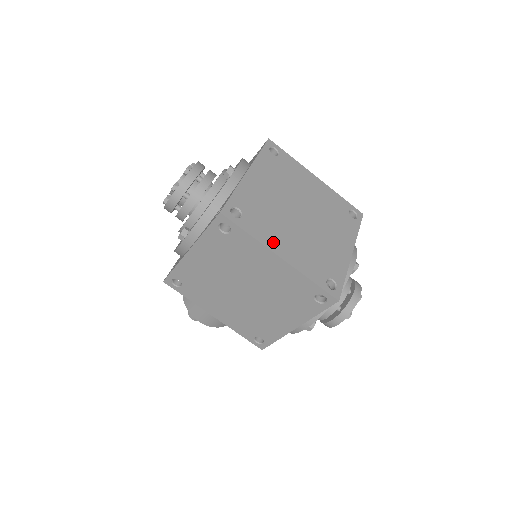
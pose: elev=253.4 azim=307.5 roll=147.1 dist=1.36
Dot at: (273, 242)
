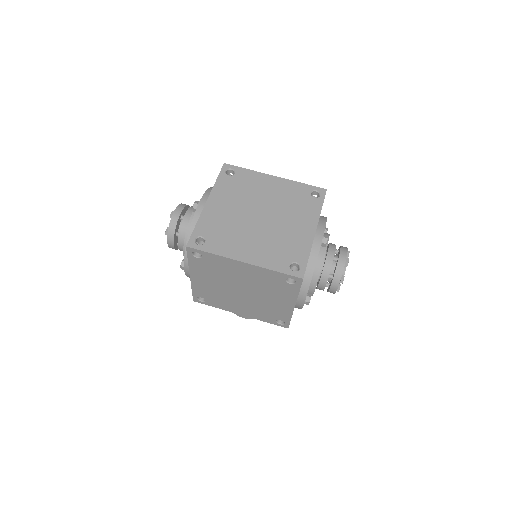
Dot at: (235, 252)
